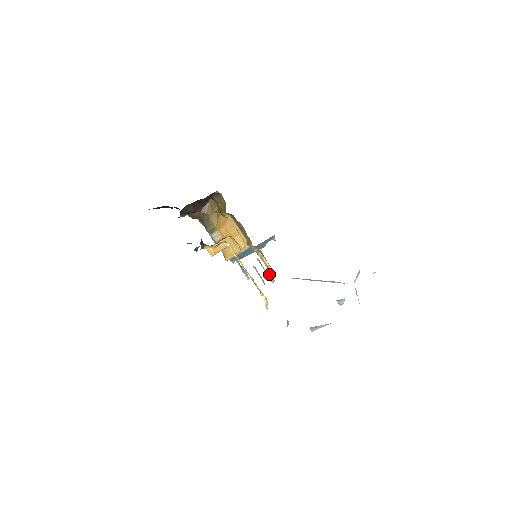
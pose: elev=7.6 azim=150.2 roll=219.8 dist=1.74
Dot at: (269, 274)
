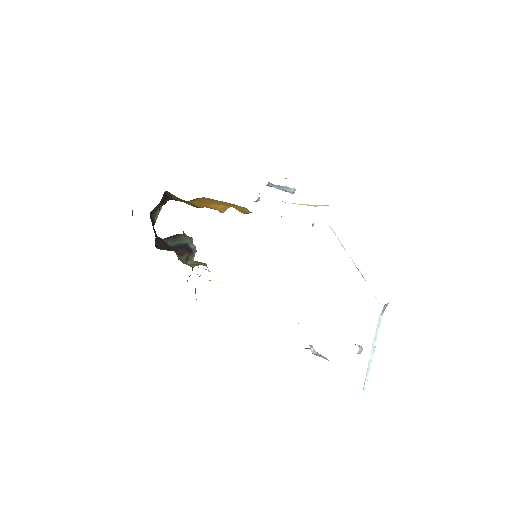
Dot at: occluded
